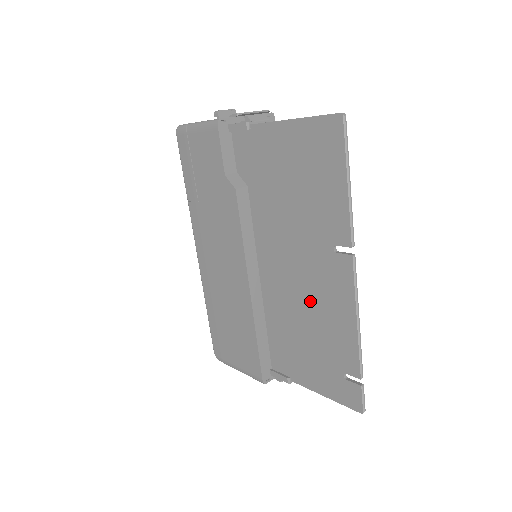
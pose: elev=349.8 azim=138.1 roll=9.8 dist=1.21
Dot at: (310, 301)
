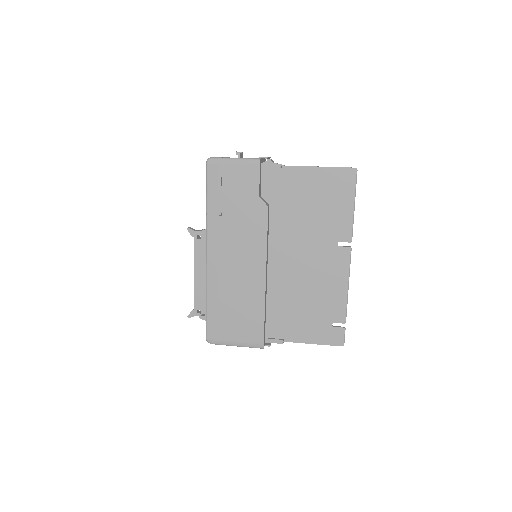
Dot at: (313, 280)
